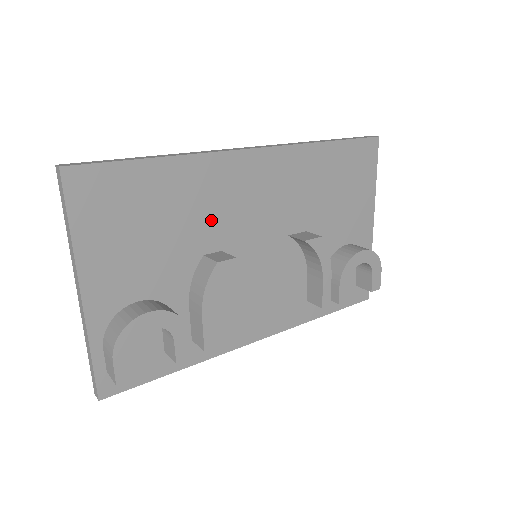
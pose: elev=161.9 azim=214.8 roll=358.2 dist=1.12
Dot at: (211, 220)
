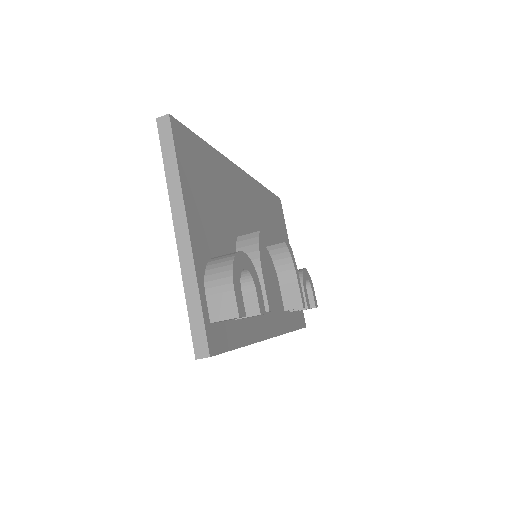
Dot at: (235, 210)
